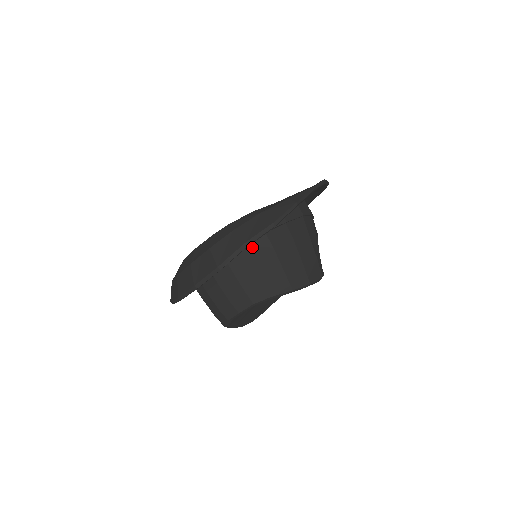
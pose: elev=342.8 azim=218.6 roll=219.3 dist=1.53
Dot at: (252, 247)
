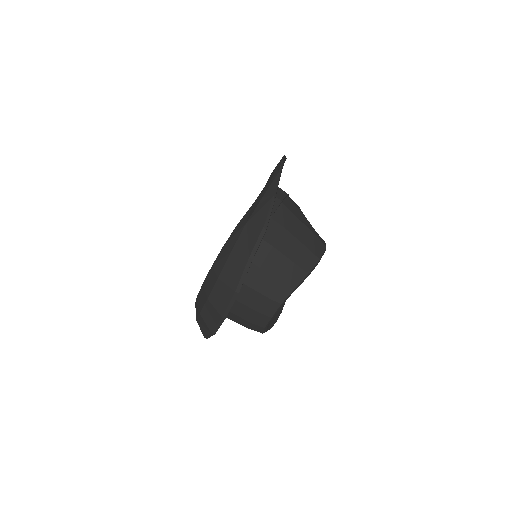
Dot at: (254, 256)
